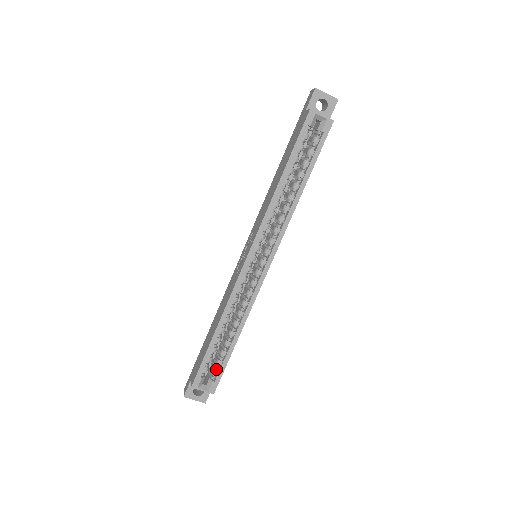
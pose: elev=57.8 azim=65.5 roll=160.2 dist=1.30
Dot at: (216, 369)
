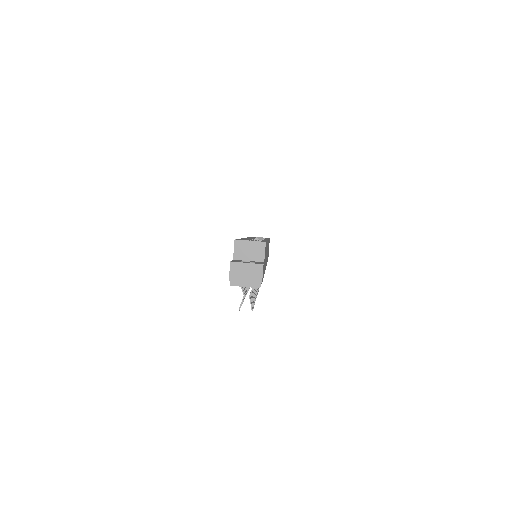
Dot at: occluded
